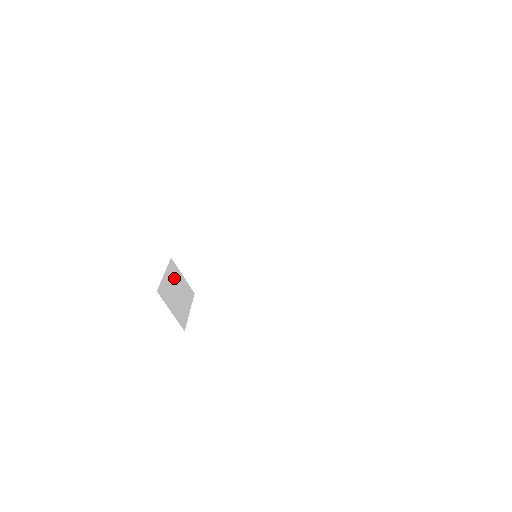
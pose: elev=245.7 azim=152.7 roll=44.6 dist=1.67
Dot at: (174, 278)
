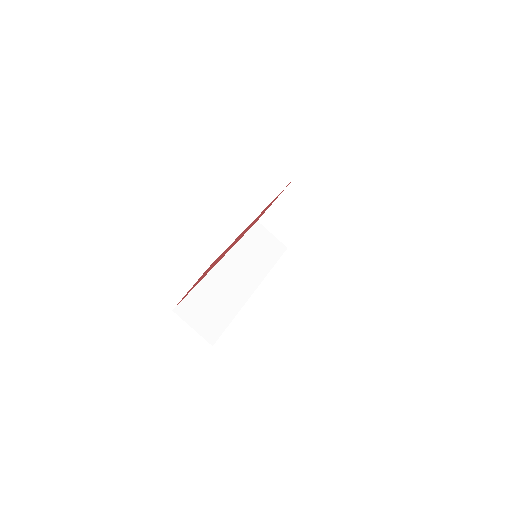
Dot at: occluded
